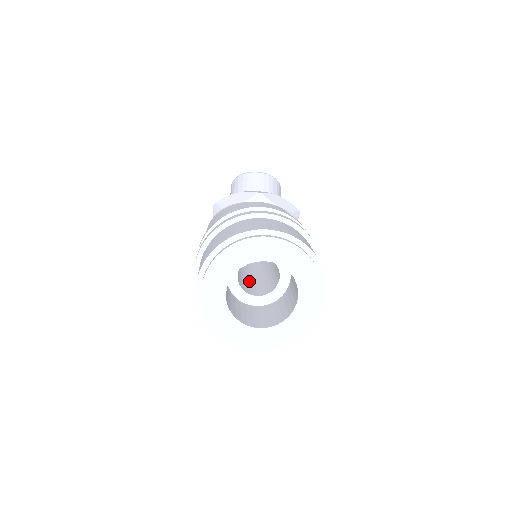
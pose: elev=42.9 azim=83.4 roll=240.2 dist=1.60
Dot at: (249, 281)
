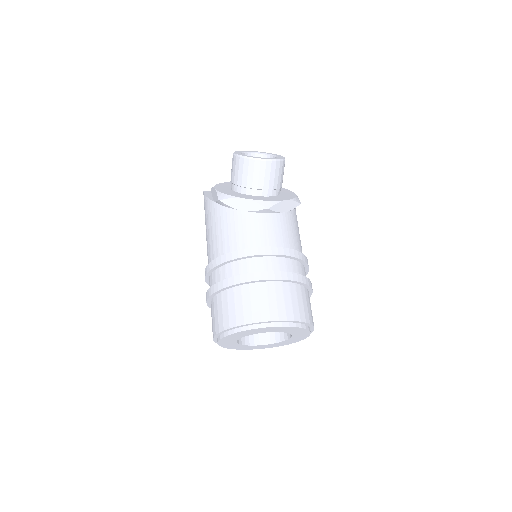
Dot at: occluded
